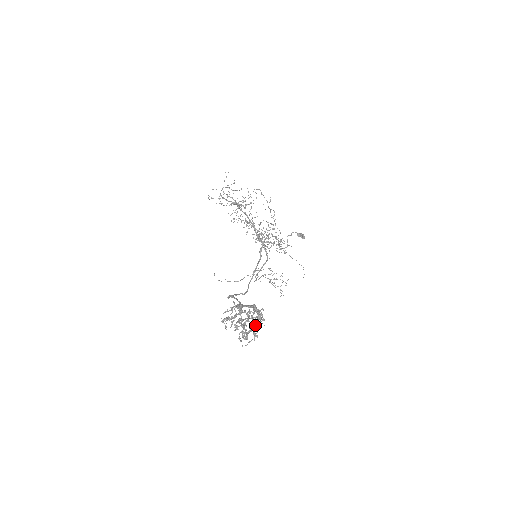
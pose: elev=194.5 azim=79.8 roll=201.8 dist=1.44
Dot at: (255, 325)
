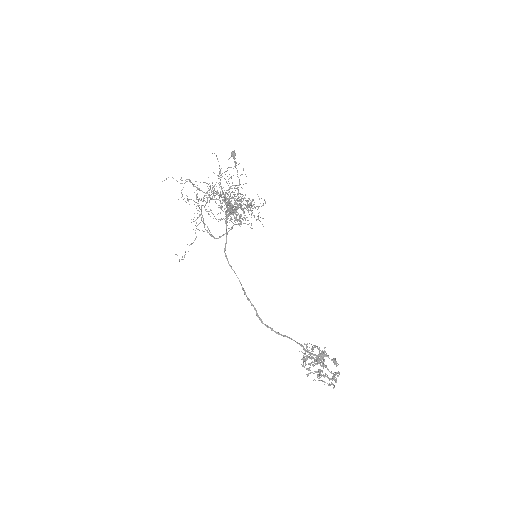
Dot at: (309, 350)
